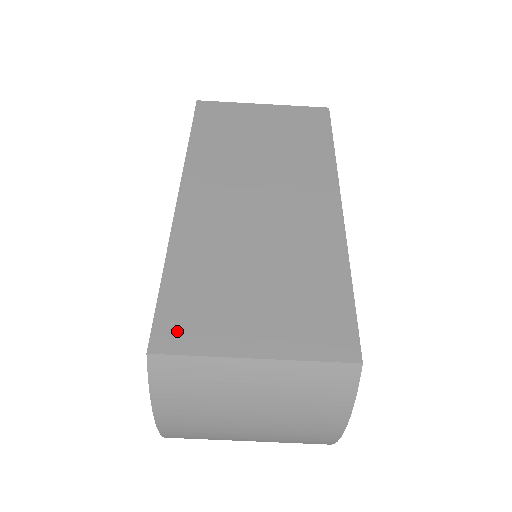
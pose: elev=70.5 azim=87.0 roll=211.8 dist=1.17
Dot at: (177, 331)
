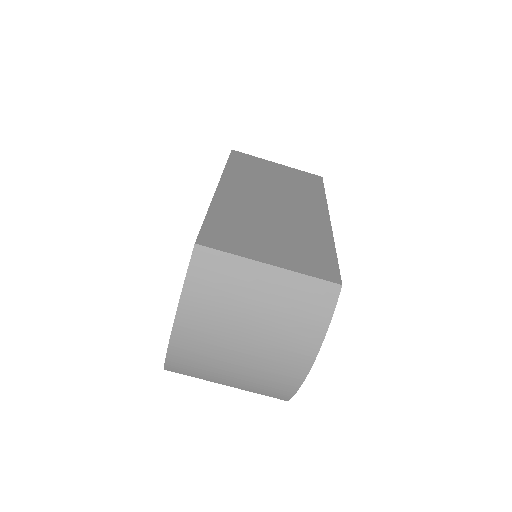
Dot at: (216, 240)
